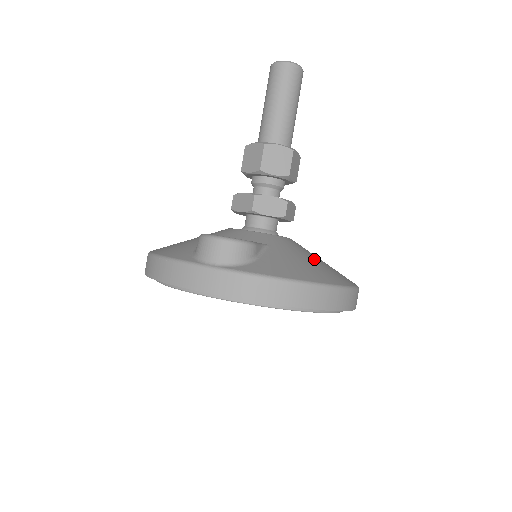
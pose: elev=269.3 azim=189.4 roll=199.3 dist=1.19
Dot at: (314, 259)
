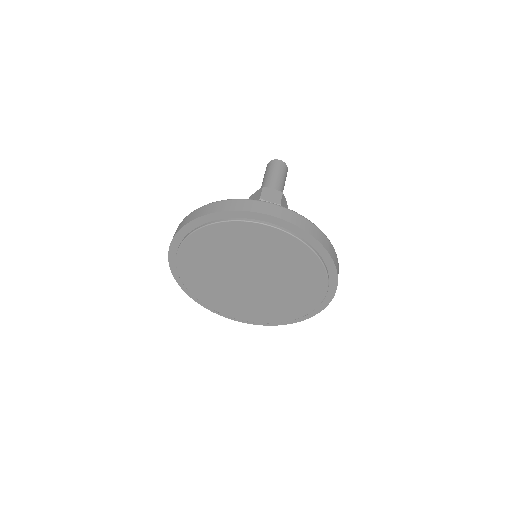
Dot at: occluded
